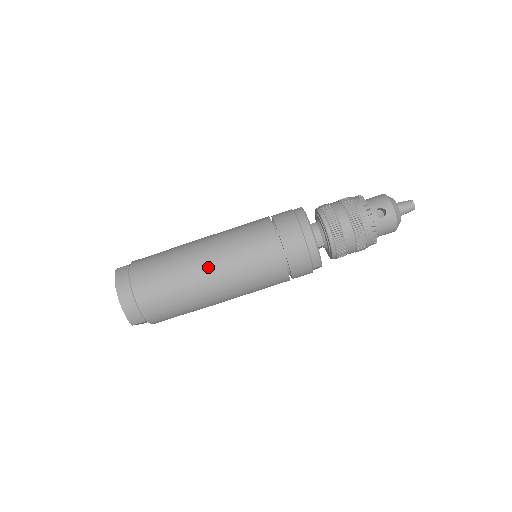
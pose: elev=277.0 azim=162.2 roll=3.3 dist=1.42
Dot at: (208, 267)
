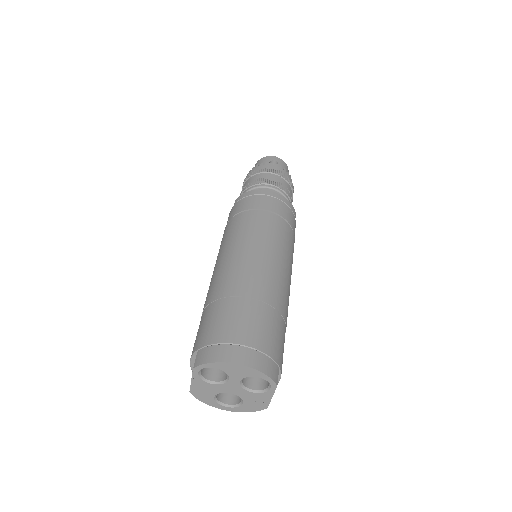
Dot at: (256, 266)
